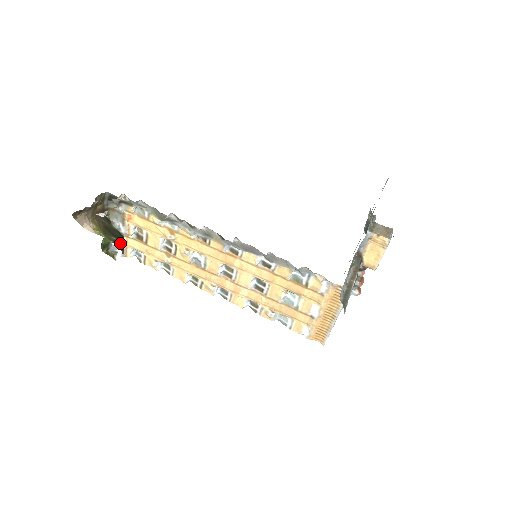
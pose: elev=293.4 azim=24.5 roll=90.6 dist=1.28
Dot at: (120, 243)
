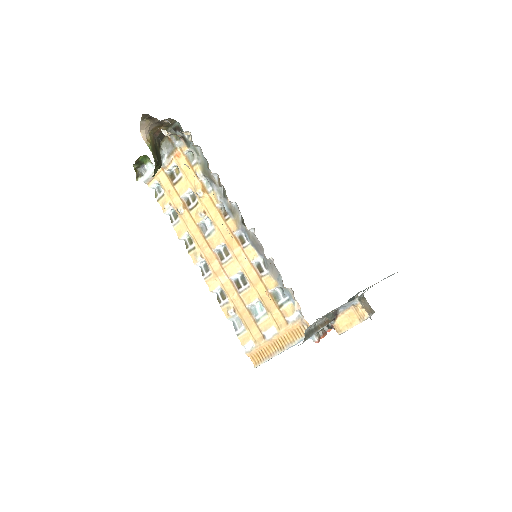
Dot at: (156, 167)
